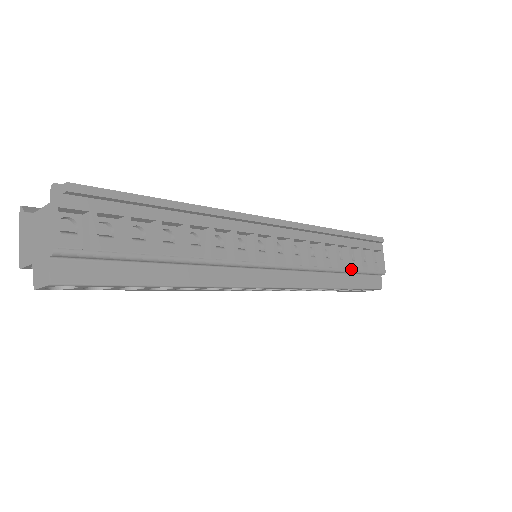
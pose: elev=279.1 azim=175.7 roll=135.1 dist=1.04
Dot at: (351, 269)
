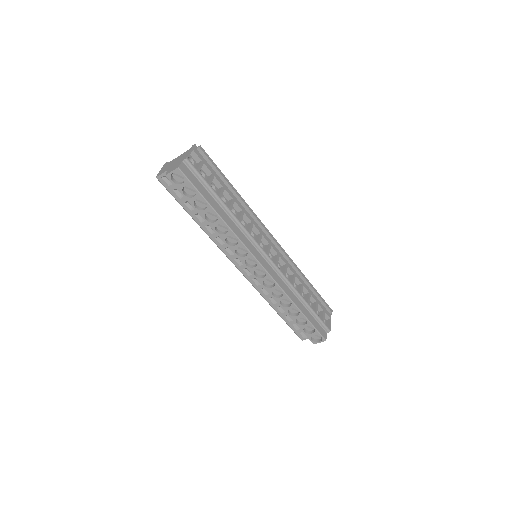
Dot at: (308, 304)
